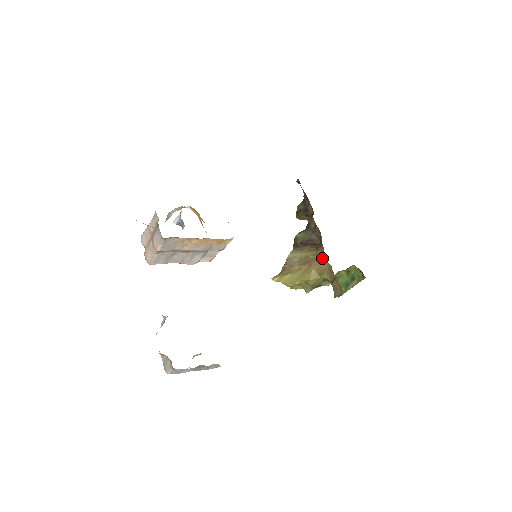
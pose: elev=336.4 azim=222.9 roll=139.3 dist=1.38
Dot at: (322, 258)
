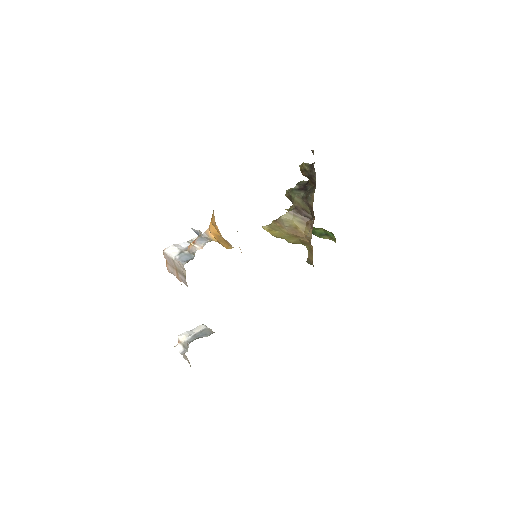
Dot at: (308, 240)
